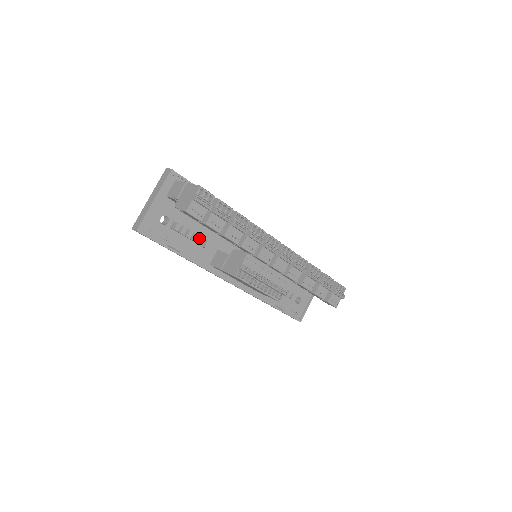
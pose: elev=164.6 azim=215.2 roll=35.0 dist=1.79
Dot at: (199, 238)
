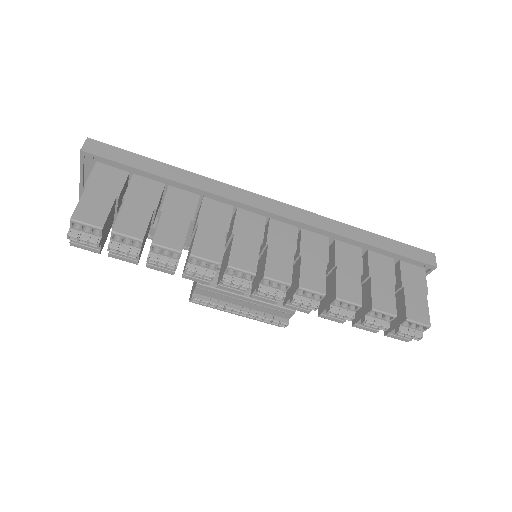
Dot at: occluded
